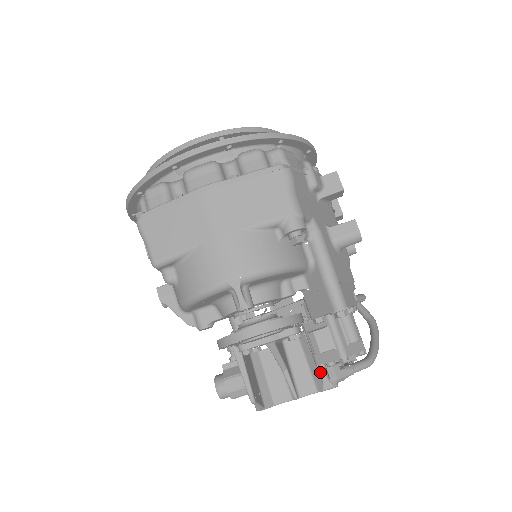
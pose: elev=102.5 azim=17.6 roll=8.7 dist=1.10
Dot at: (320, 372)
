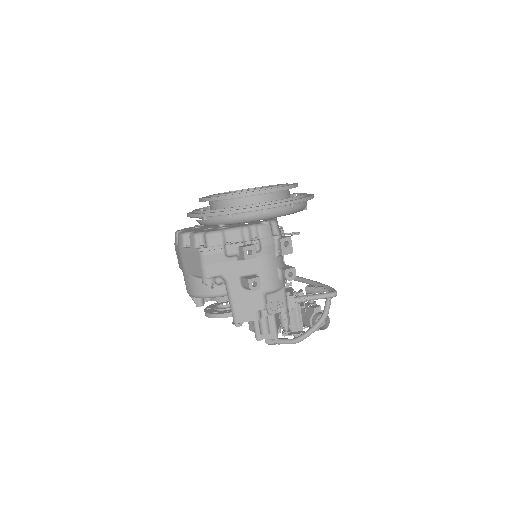
Dot at: (289, 329)
